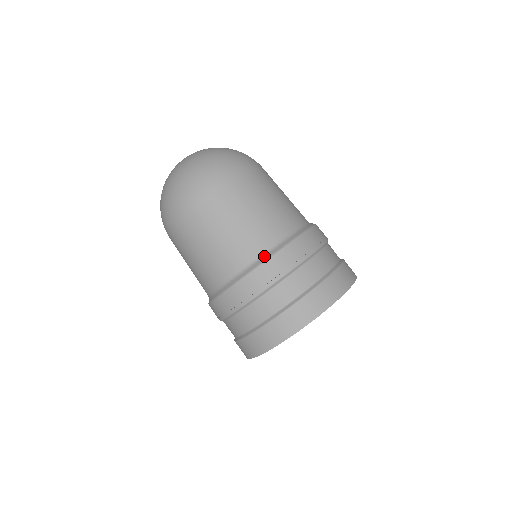
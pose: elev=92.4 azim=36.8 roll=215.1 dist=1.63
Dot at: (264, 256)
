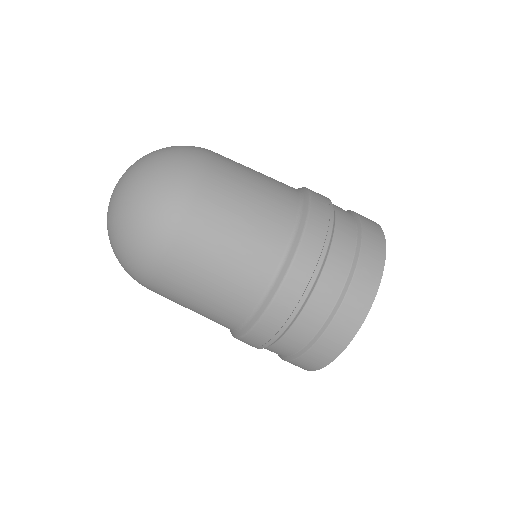
Dot at: (245, 325)
